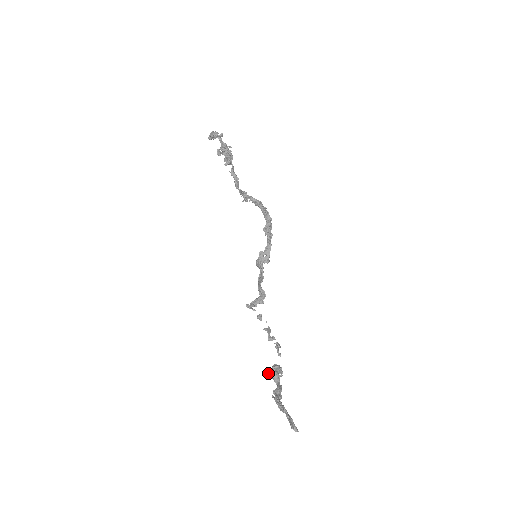
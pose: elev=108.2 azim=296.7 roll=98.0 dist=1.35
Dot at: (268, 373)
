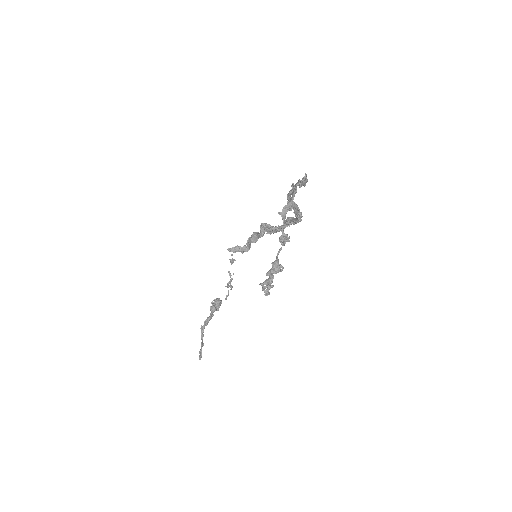
Dot at: occluded
